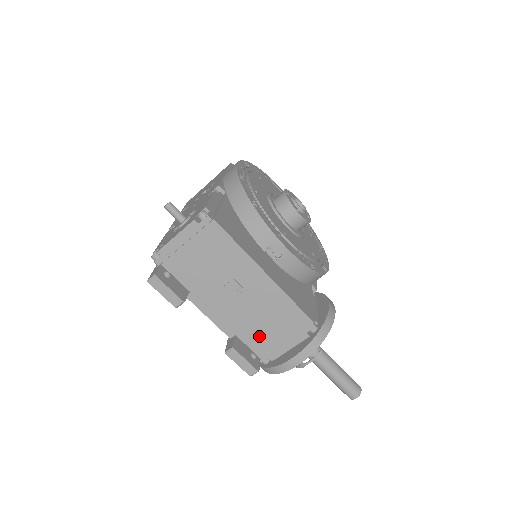
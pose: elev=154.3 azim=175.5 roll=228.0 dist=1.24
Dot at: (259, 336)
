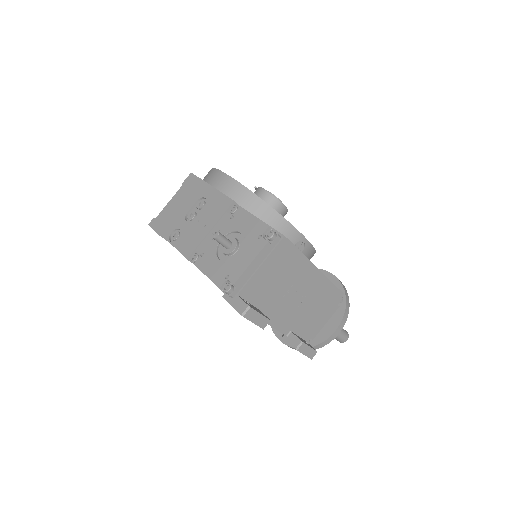
Dot at: (307, 323)
